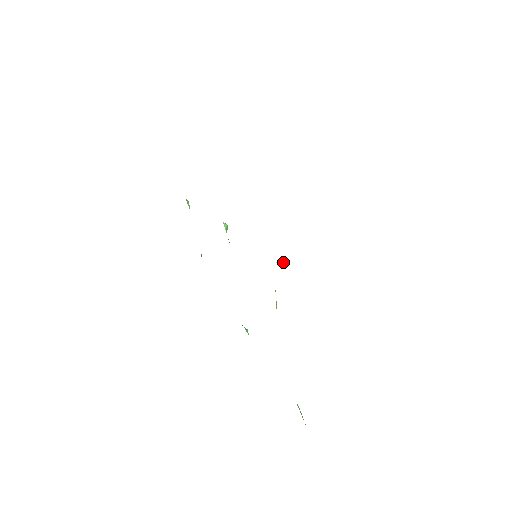
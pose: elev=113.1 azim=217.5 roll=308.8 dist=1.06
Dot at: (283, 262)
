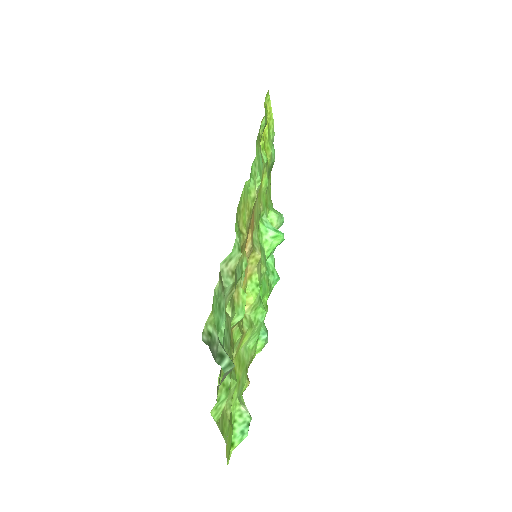
Dot at: occluded
